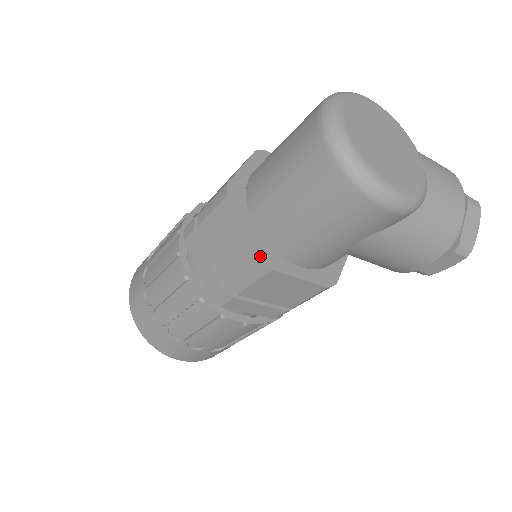
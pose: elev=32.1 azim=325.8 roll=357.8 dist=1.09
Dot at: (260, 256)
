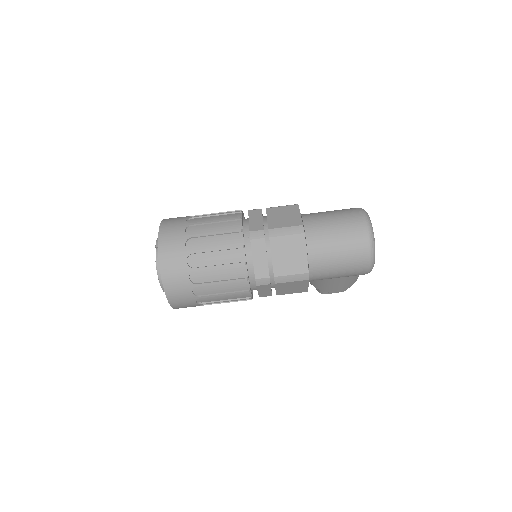
Dot at: (308, 271)
